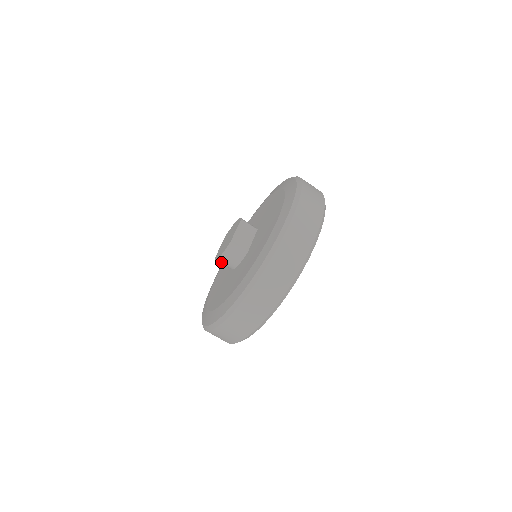
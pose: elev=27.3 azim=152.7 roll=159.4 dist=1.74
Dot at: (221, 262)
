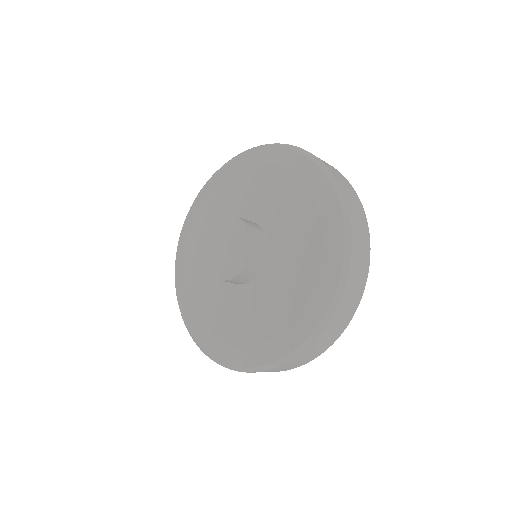
Dot at: occluded
